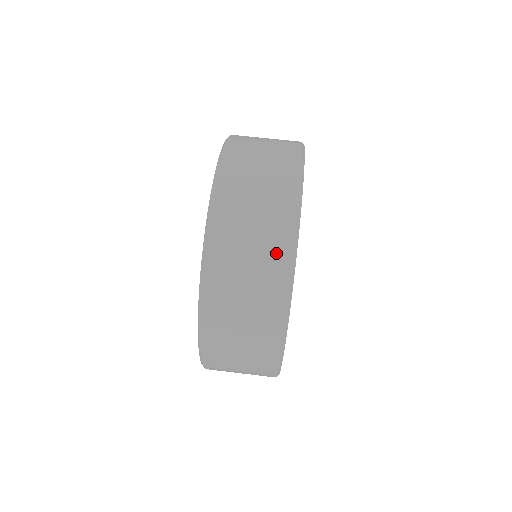
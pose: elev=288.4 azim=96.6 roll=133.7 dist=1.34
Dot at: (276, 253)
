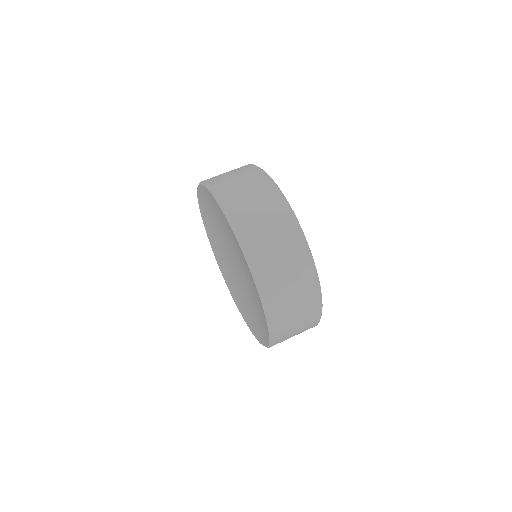
Dot at: (285, 223)
